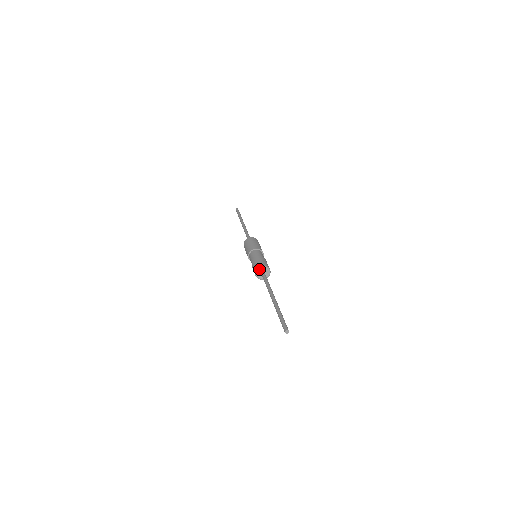
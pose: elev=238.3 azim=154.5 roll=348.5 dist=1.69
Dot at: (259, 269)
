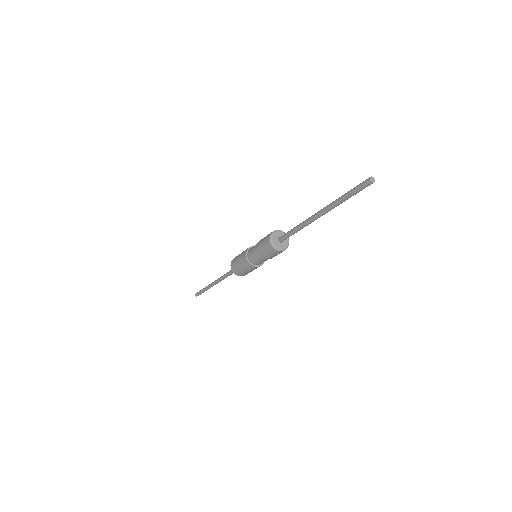
Dot at: (272, 238)
